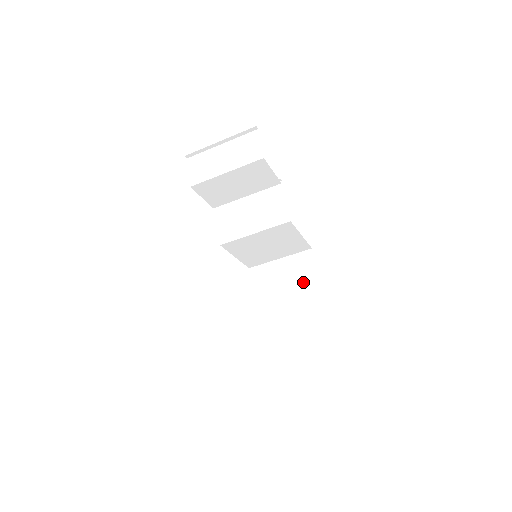
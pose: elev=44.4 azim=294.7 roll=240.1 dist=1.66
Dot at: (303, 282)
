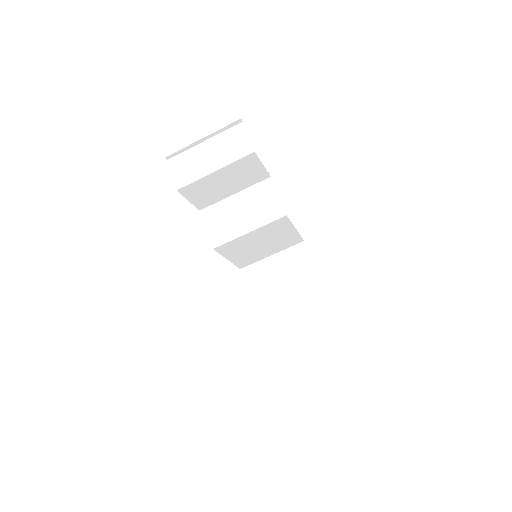
Dot at: (301, 276)
